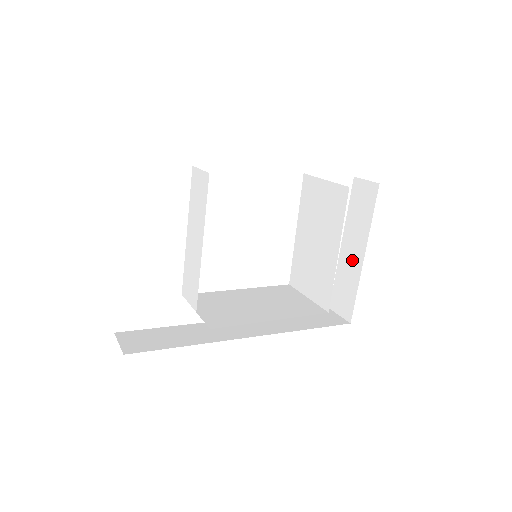
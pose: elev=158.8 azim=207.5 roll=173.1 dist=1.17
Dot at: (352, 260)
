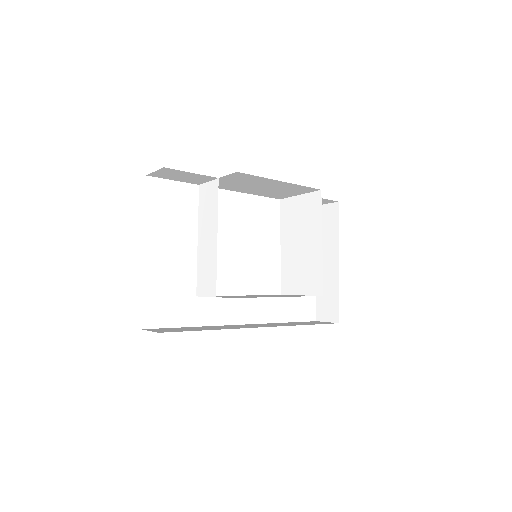
Dot at: (329, 269)
